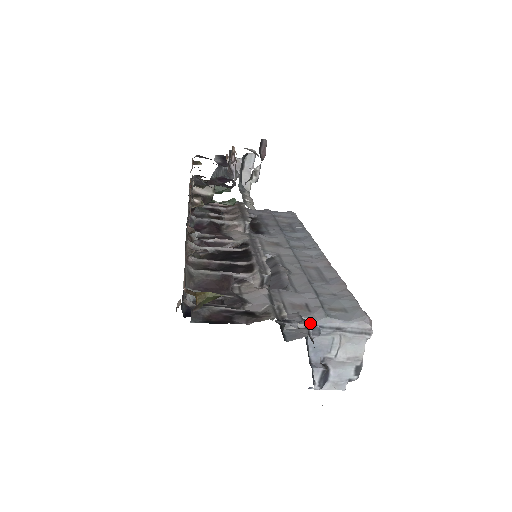
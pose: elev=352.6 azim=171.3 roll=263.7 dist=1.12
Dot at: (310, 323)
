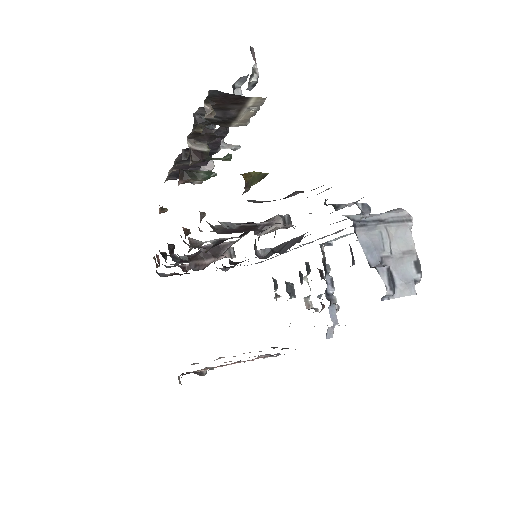
Dot at: (356, 204)
